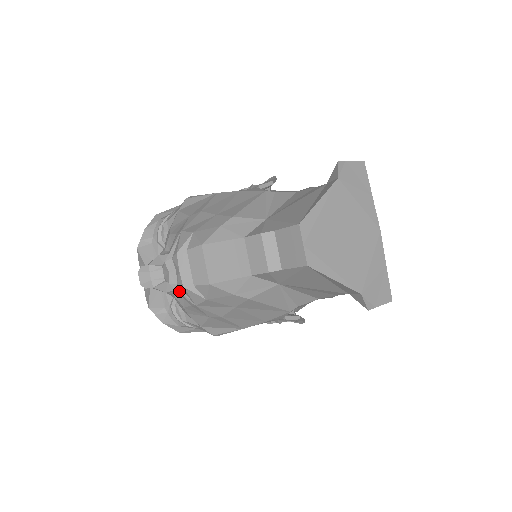
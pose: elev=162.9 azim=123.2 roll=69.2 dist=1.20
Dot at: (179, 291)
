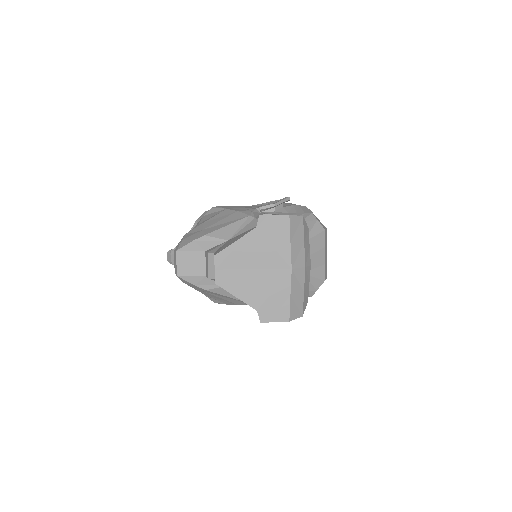
Dot at: occluded
